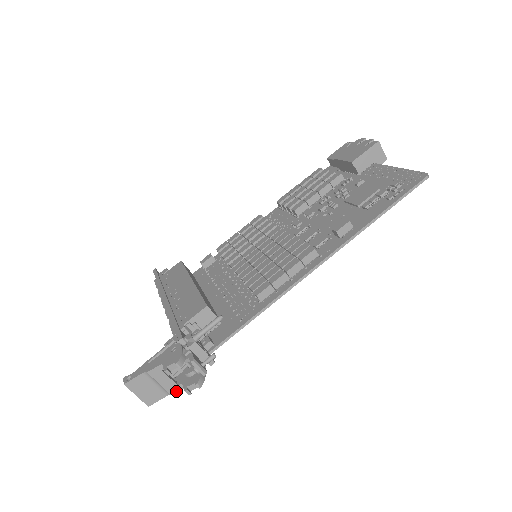
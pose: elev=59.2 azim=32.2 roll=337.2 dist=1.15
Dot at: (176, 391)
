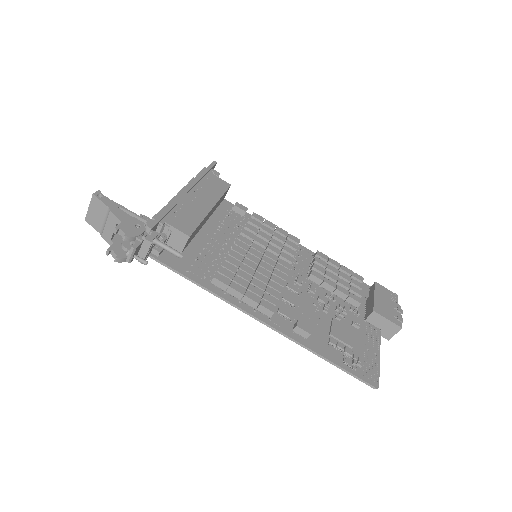
Dot at: (106, 240)
